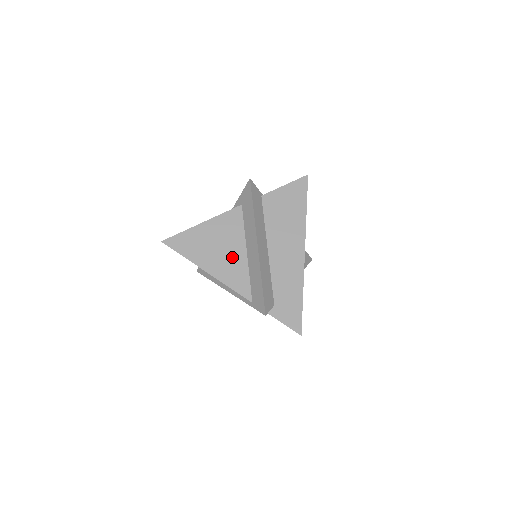
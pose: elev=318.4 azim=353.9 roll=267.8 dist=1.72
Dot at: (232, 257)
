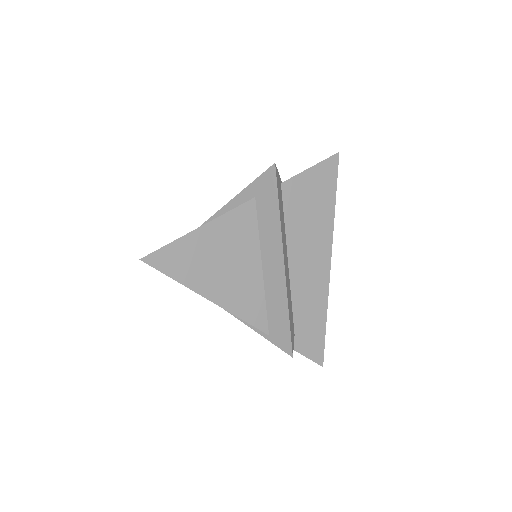
Dot at: (243, 276)
